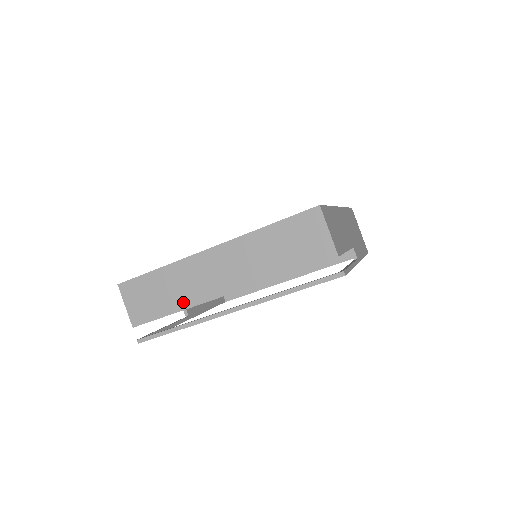
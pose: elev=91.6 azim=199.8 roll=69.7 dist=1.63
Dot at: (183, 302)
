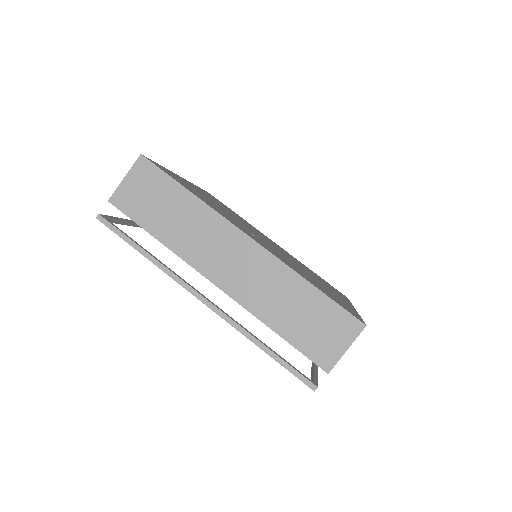
Dot at: (175, 242)
